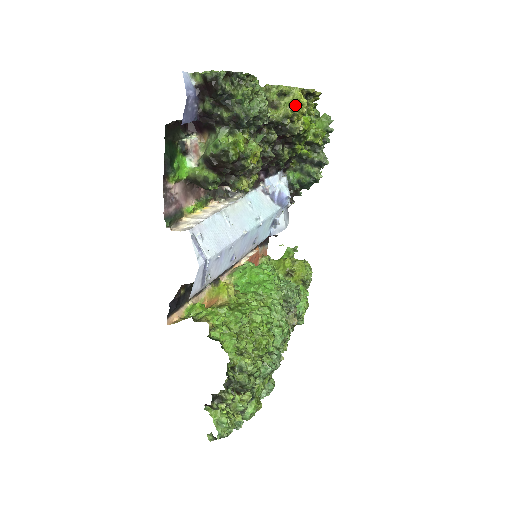
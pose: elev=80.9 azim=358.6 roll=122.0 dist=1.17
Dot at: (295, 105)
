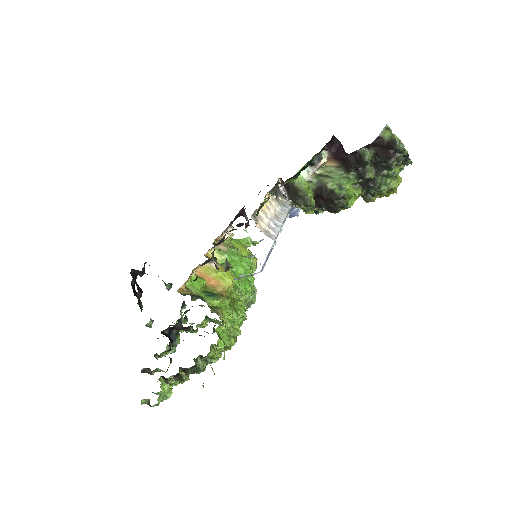
Dot at: (391, 189)
